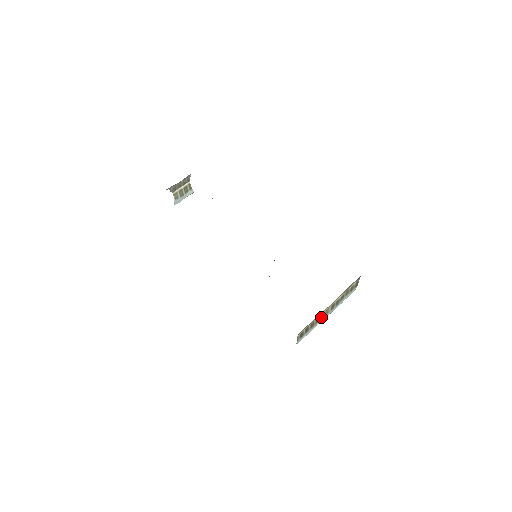
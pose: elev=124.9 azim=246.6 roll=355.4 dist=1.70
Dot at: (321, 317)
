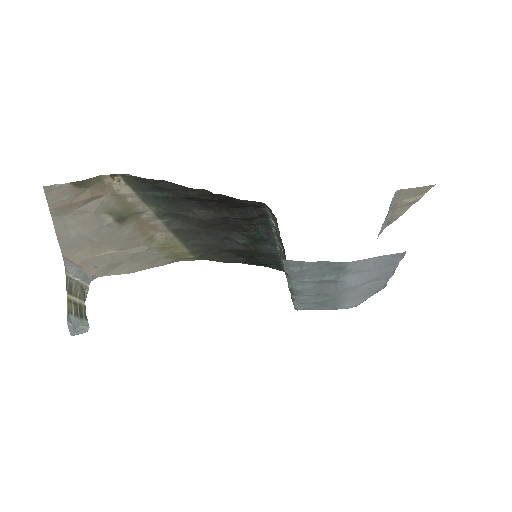
Dot at: occluded
